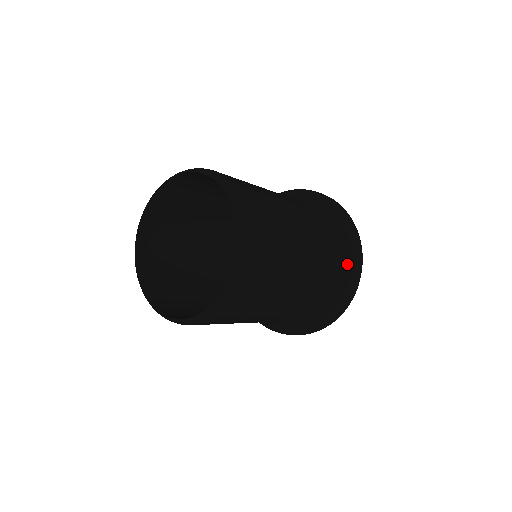
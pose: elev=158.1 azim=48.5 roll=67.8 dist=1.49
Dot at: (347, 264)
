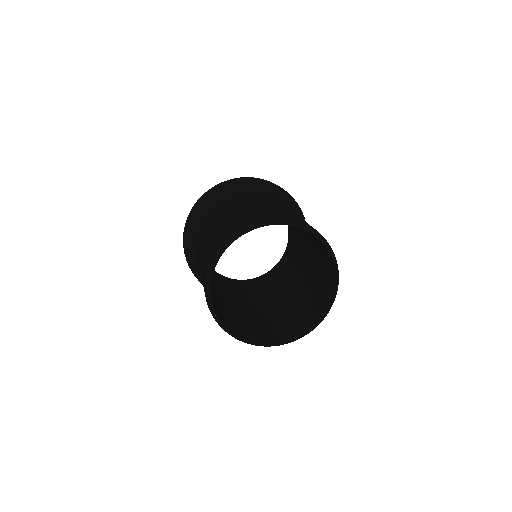
Dot at: occluded
